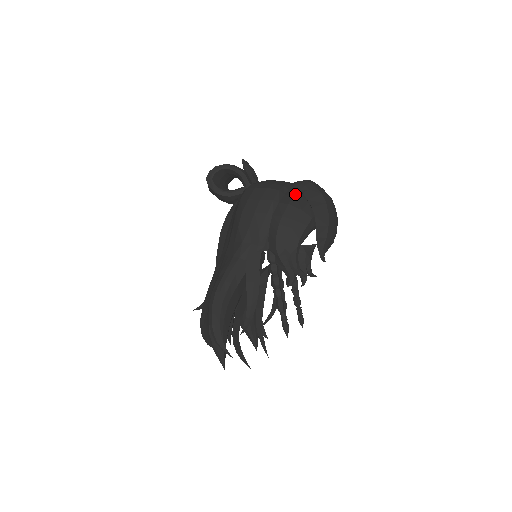
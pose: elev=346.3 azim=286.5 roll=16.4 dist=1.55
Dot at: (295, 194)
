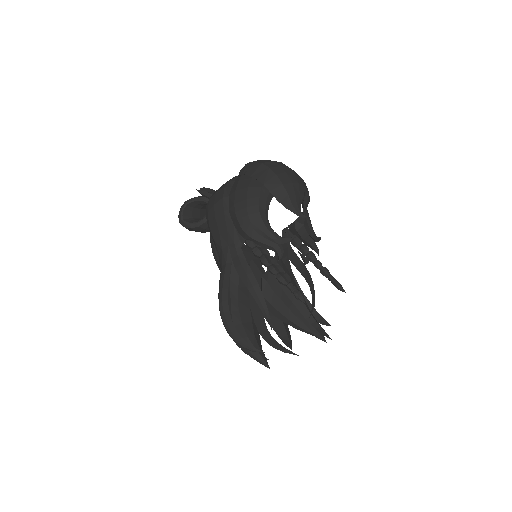
Dot at: (239, 180)
